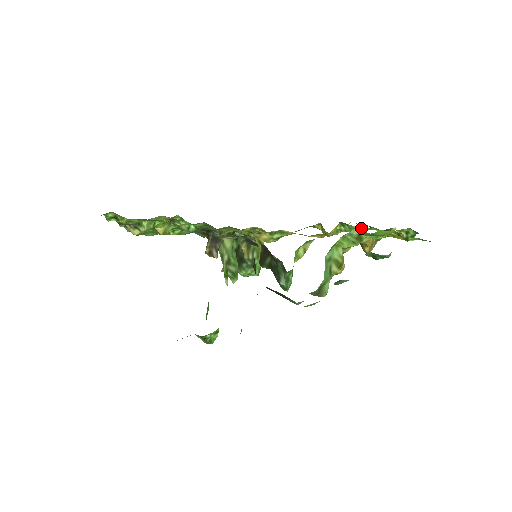
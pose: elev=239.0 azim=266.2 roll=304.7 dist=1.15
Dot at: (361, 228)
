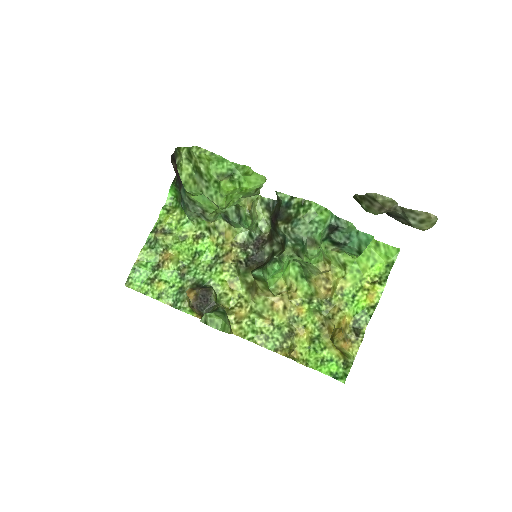
Dot at: (330, 346)
